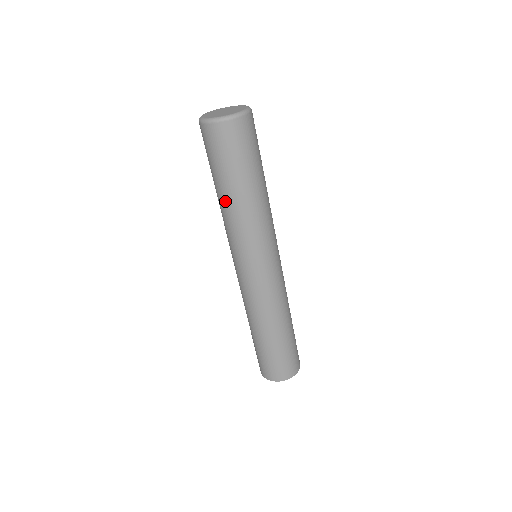
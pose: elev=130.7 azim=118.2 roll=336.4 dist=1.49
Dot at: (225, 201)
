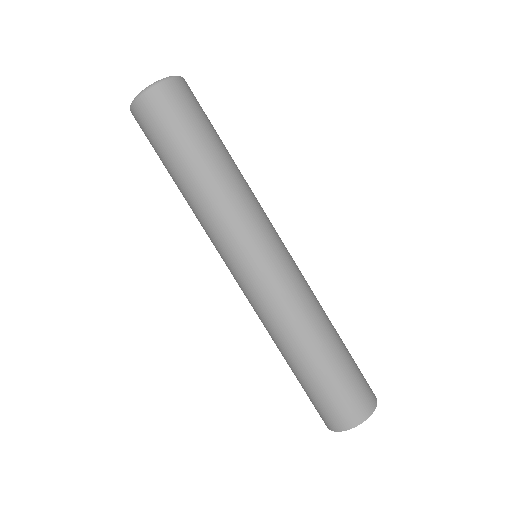
Dot at: (200, 179)
